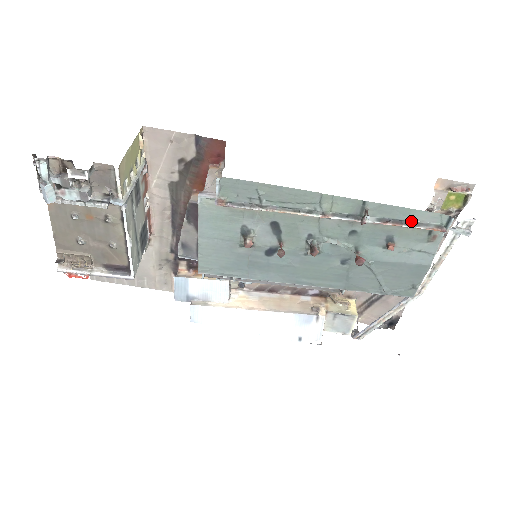
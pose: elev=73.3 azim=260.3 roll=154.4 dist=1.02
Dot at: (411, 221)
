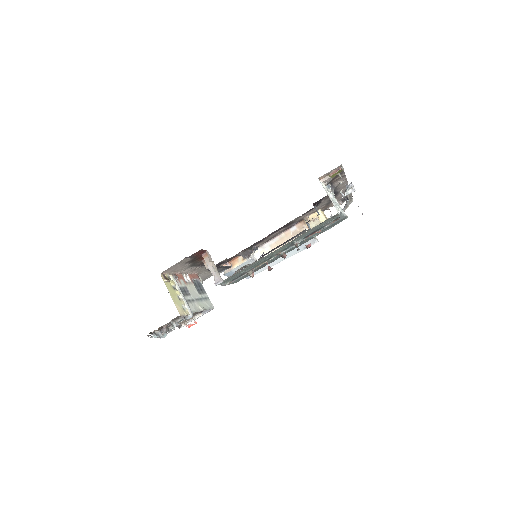
Dot at: (320, 228)
